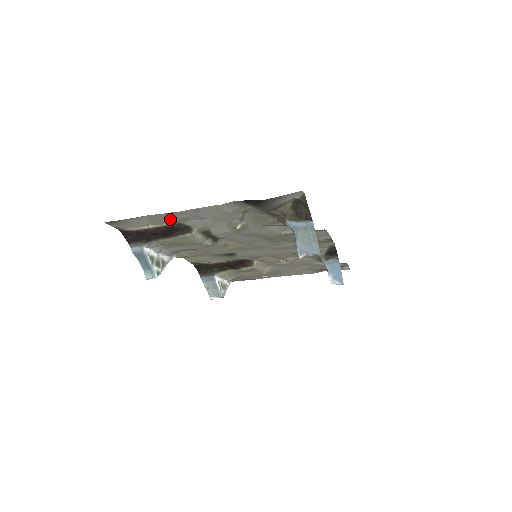
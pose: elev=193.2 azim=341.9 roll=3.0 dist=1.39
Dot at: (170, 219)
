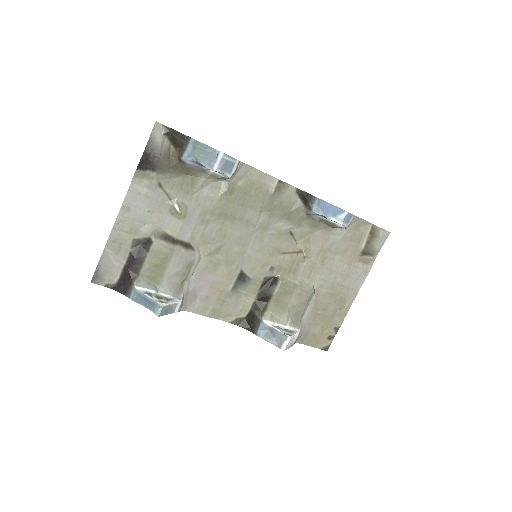
Dot at: (124, 238)
